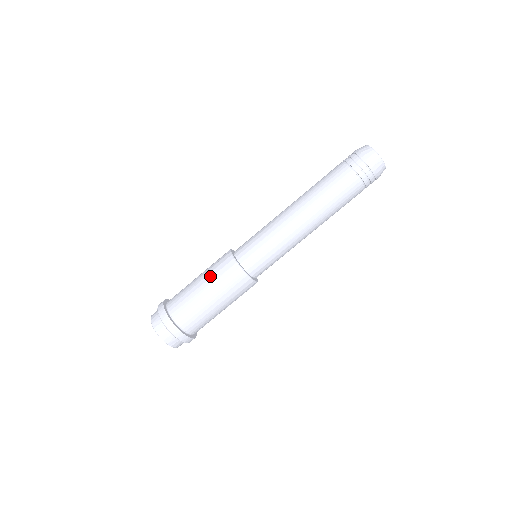
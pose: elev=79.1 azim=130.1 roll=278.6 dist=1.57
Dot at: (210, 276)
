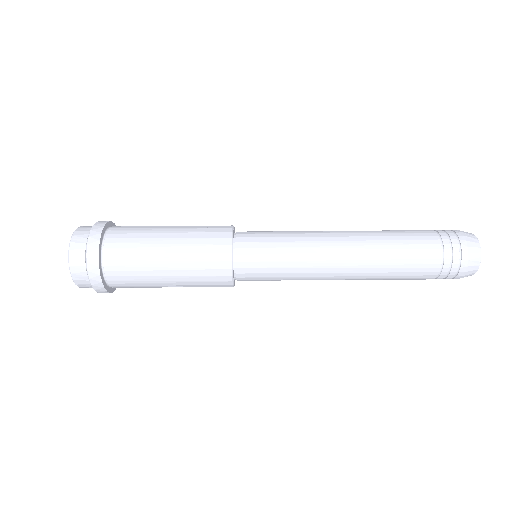
Dot at: (187, 274)
